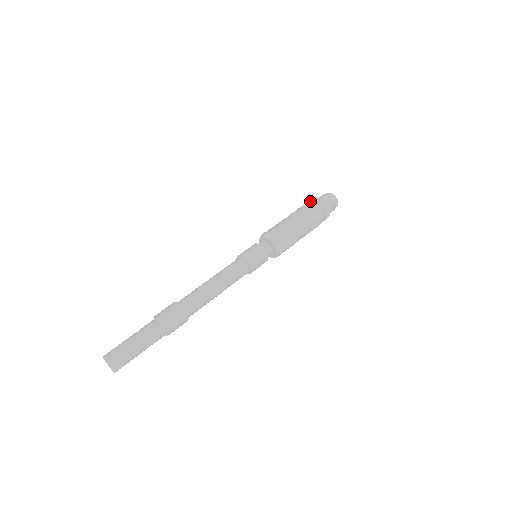
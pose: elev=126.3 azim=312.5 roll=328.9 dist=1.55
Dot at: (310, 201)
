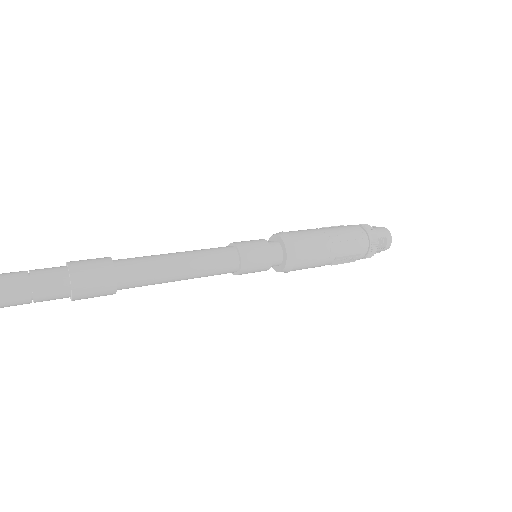
Dot at: occluded
